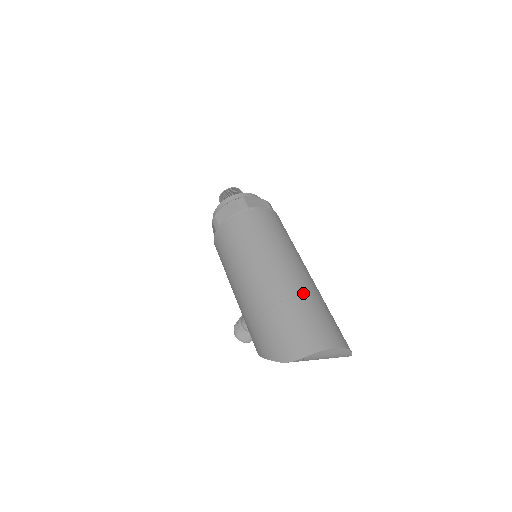
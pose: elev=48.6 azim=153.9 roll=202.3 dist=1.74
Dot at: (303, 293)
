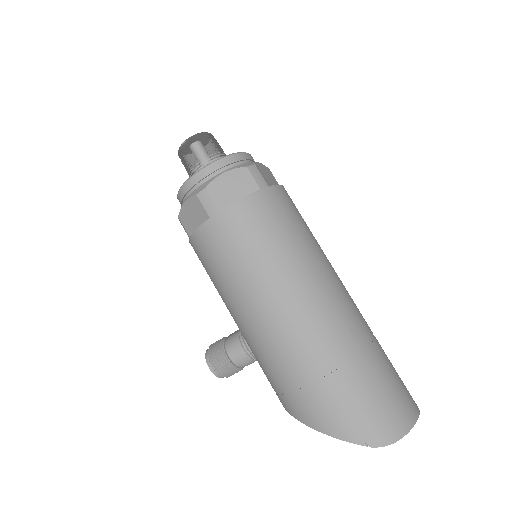
Dot at: (370, 335)
